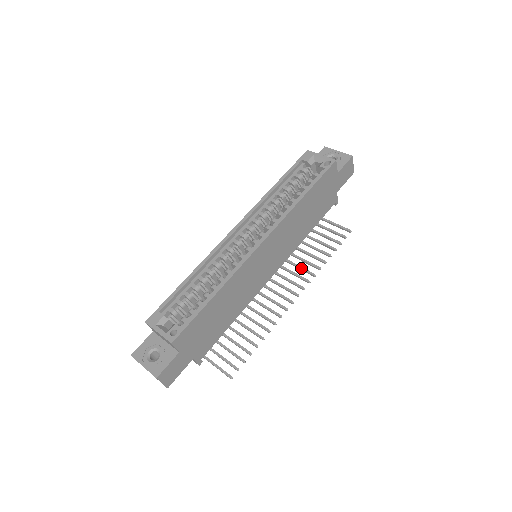
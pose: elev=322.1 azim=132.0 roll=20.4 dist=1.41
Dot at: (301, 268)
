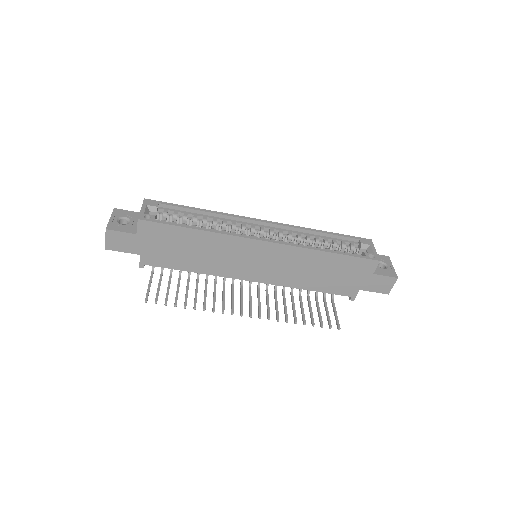
Dot at: (277, 307)
